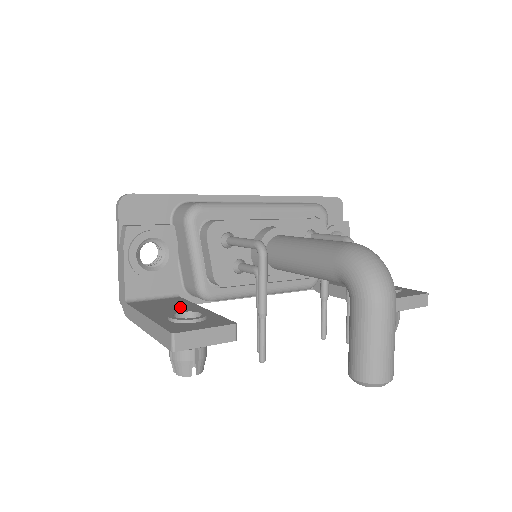
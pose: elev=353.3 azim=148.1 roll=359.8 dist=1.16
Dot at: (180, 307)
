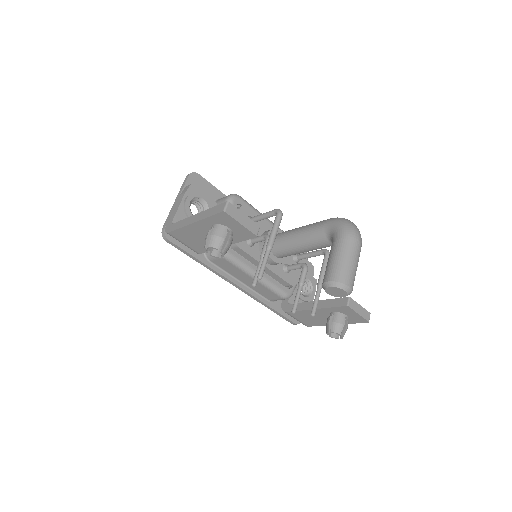
Dot at: occluded
